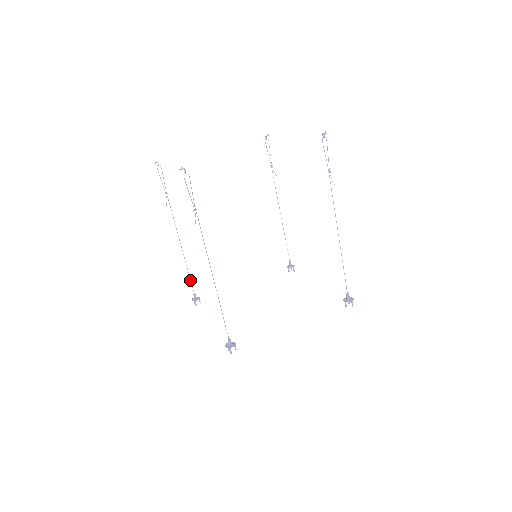
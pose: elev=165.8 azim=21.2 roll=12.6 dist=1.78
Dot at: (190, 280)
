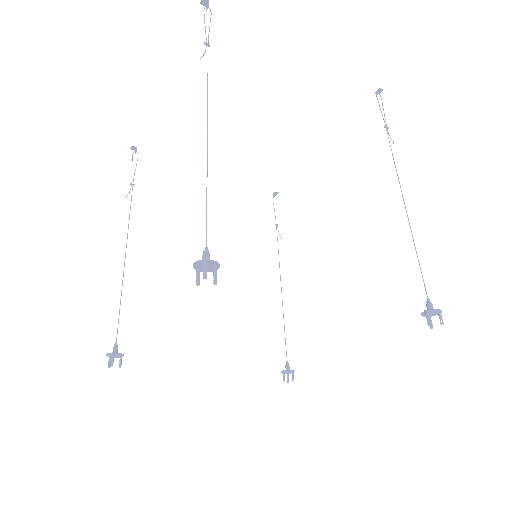
Dot at: occluded
